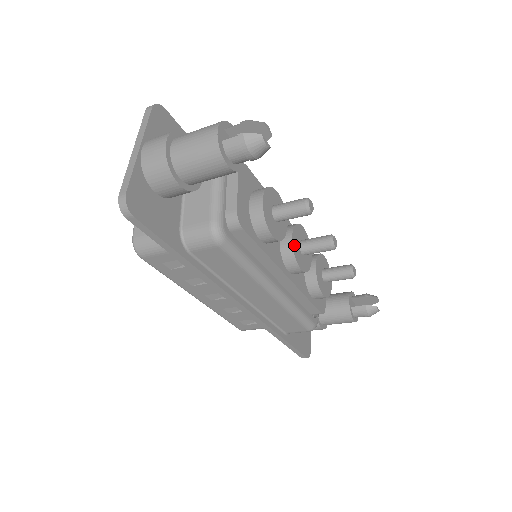
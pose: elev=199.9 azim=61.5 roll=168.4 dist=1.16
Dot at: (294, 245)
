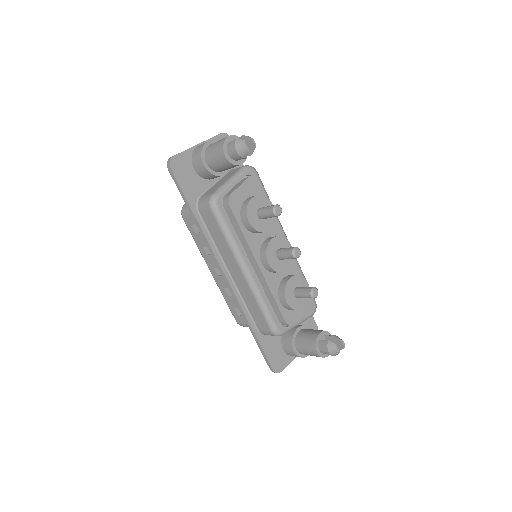
Dot at: (271, 245)
